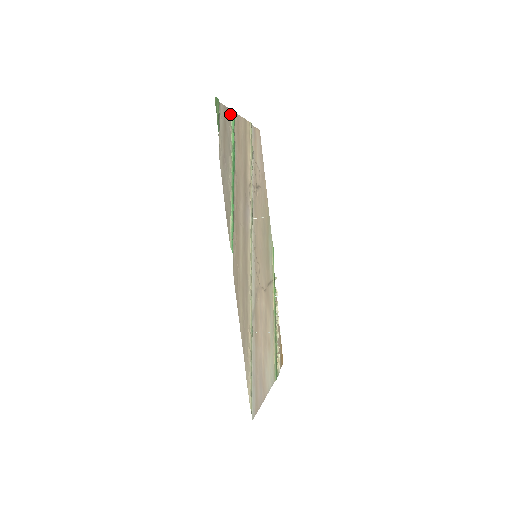
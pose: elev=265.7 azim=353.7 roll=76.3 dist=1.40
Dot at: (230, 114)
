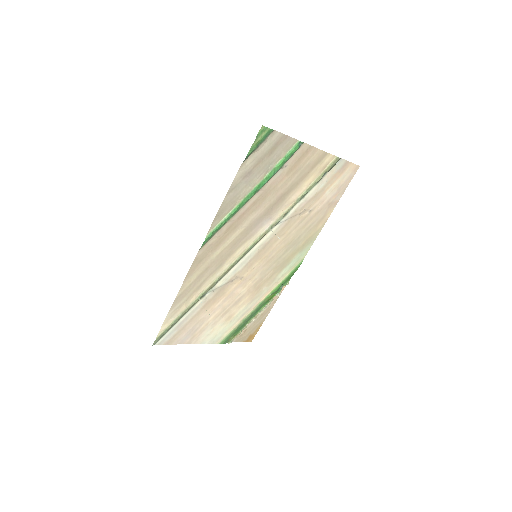
Dot at: (293, 143)
